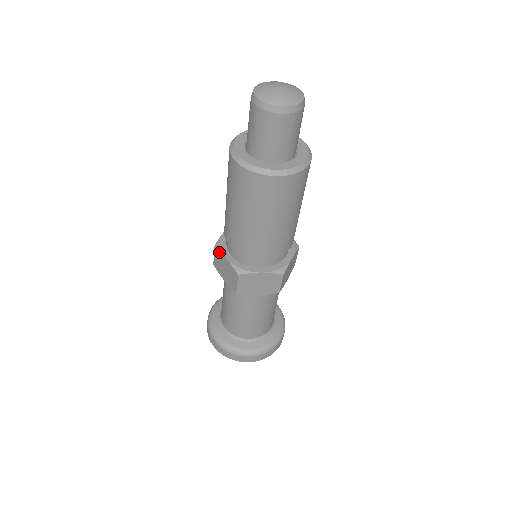
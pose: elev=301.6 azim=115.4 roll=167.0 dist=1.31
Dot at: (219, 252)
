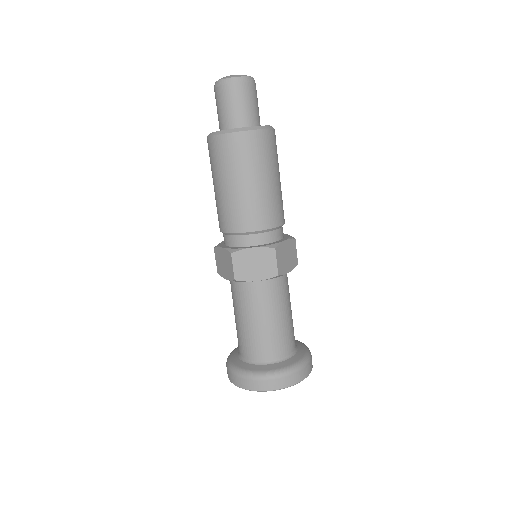
Dot at: (217, 248)
